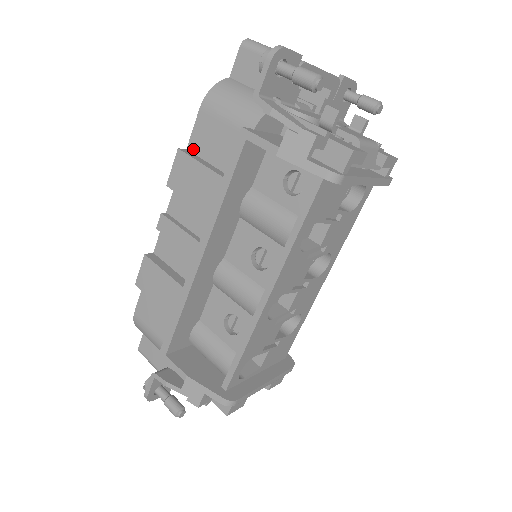
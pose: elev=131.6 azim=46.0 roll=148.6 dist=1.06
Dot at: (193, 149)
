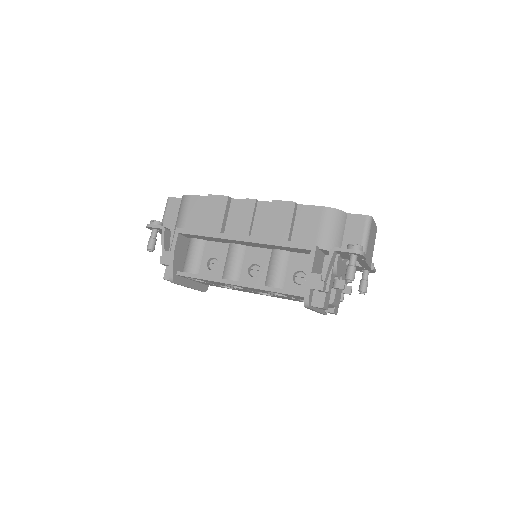
Dot at: (299, 209)
